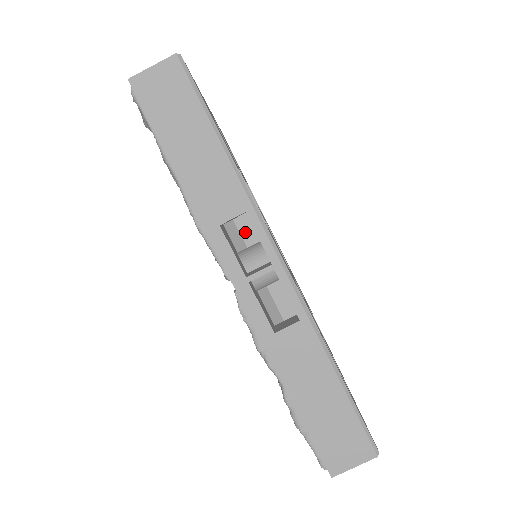
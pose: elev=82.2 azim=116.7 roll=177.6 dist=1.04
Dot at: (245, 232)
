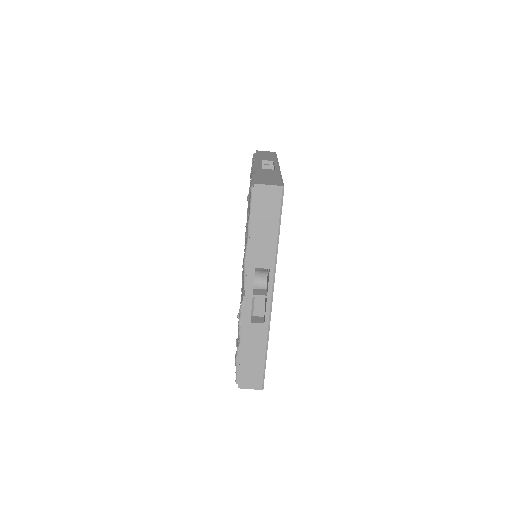
Dot at: occluded
